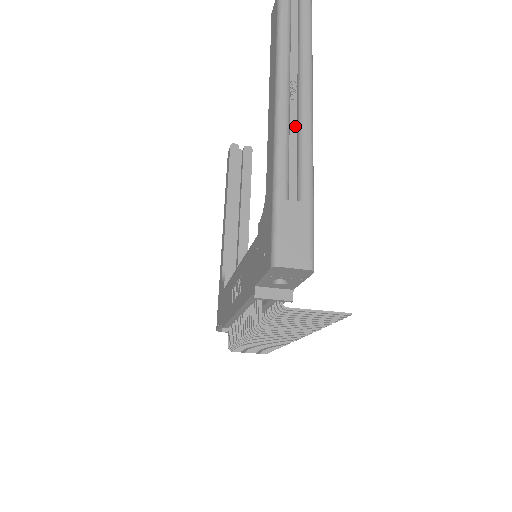
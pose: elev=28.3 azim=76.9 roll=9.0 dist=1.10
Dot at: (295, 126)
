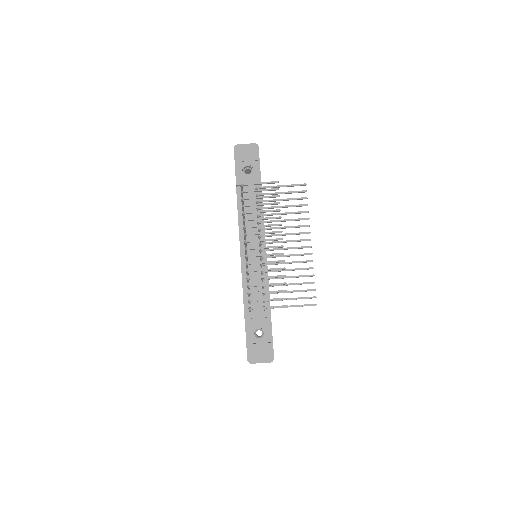
Dot at: occluded
